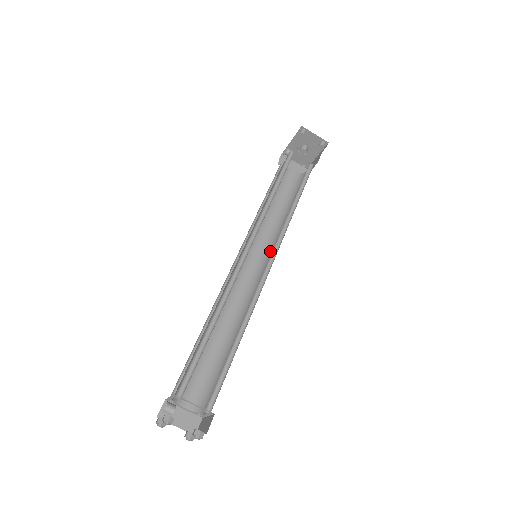
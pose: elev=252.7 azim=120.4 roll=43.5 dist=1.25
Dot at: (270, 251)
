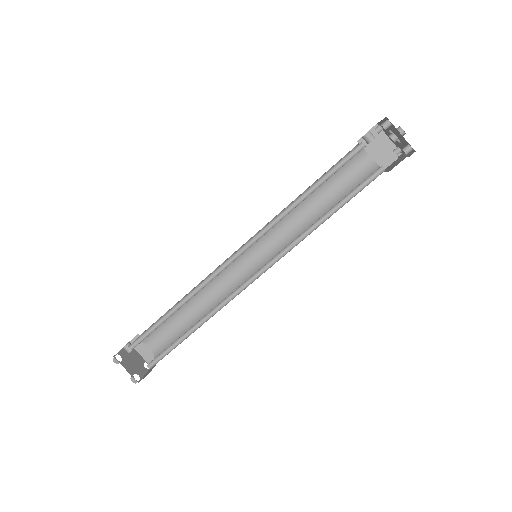
Dot at: occluded
